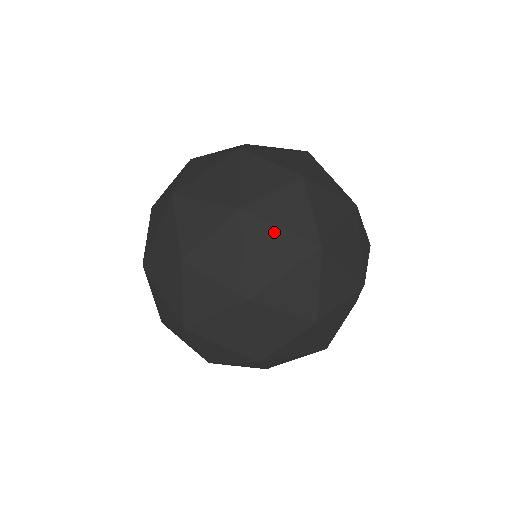
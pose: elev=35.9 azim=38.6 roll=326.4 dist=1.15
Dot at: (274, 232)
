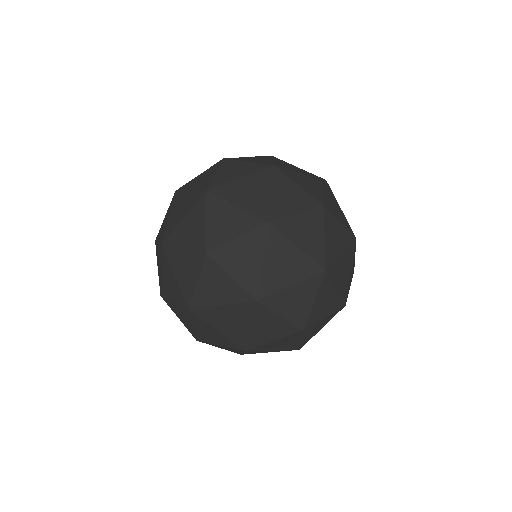
Dot at: (266, 189)
